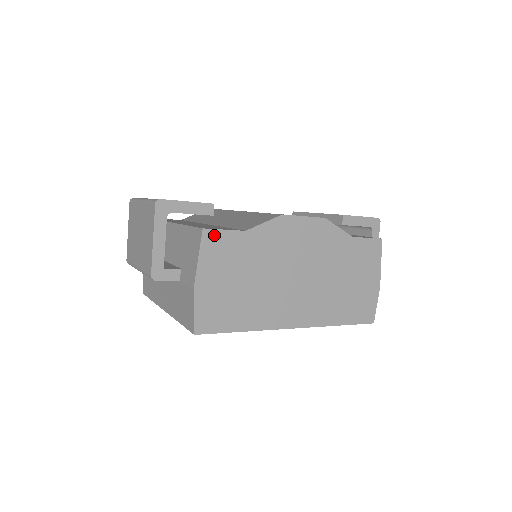
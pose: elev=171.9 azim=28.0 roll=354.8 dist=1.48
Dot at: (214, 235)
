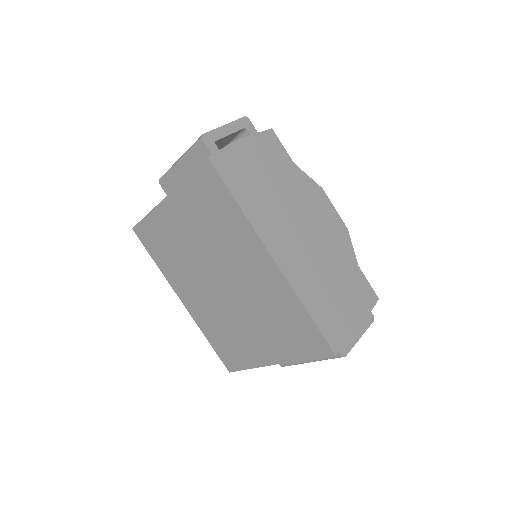
Dot at: (275, 139)
